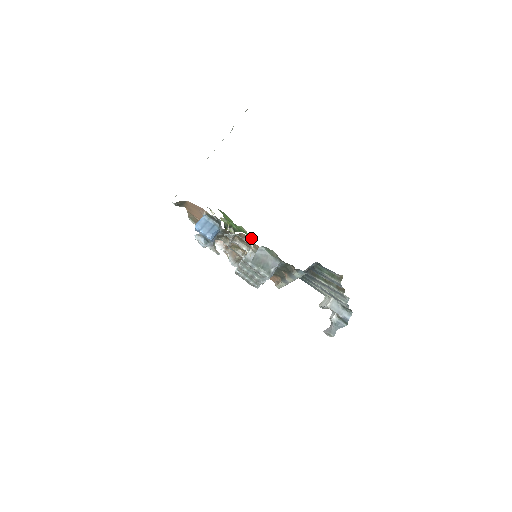
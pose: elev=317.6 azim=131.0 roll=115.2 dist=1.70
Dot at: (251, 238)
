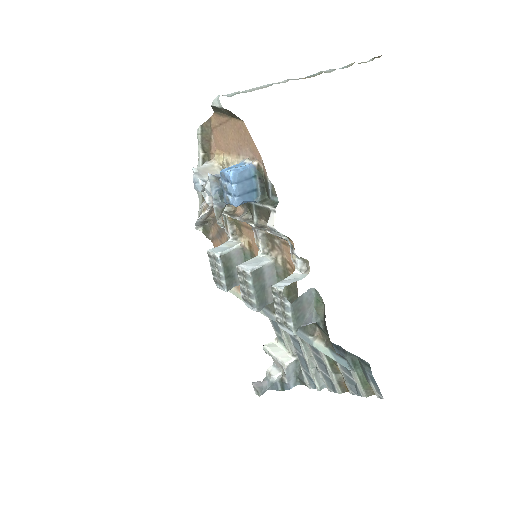
Dot at: (305, 262)
